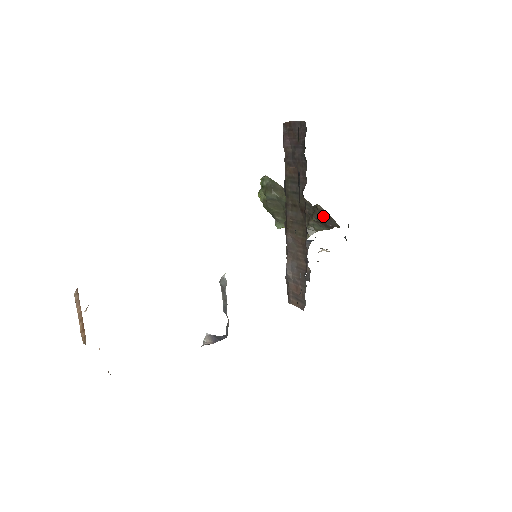
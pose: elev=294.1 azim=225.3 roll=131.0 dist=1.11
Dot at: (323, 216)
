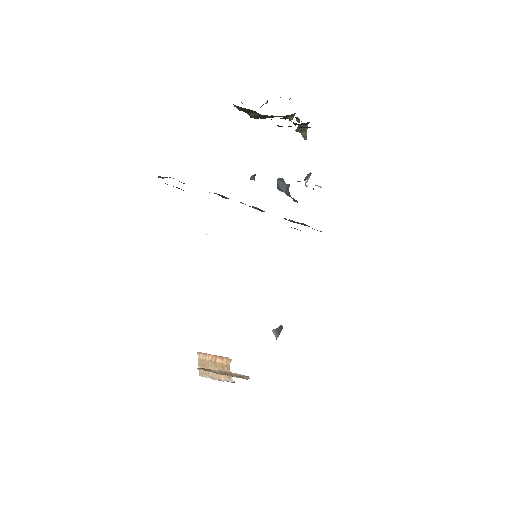
Dot at: occluded
